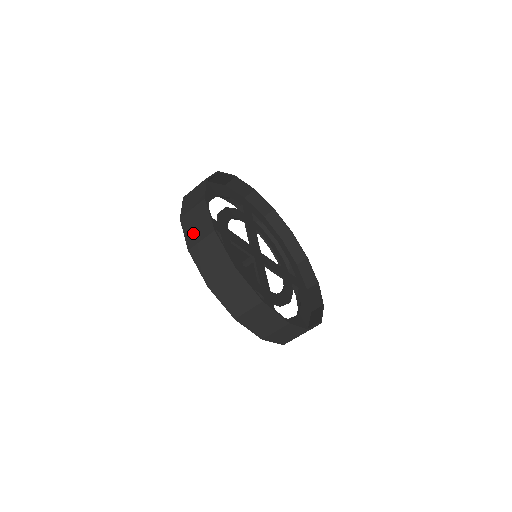
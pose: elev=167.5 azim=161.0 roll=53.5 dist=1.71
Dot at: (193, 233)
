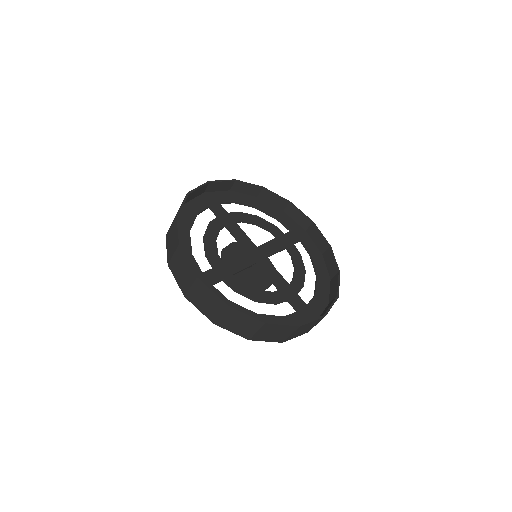
Dot at: occluded
